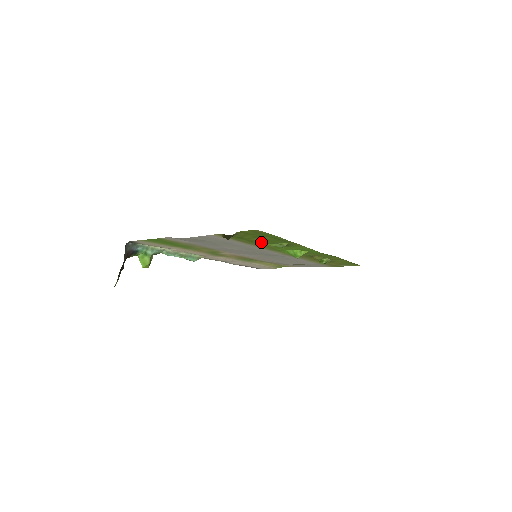
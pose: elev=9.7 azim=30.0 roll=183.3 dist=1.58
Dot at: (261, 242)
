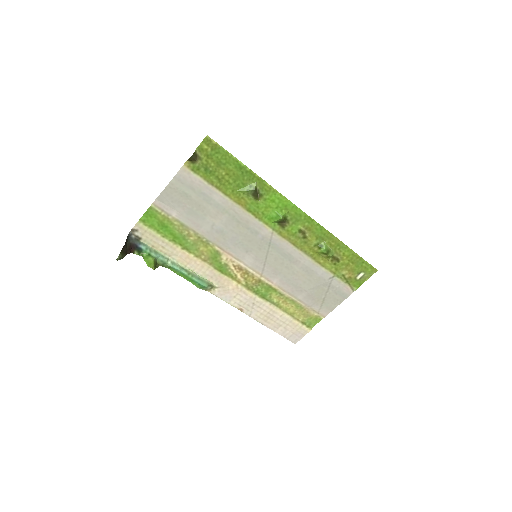
Dot at: (231, 184)
